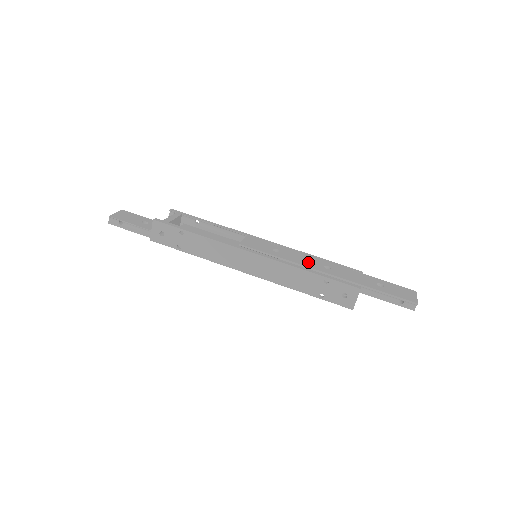
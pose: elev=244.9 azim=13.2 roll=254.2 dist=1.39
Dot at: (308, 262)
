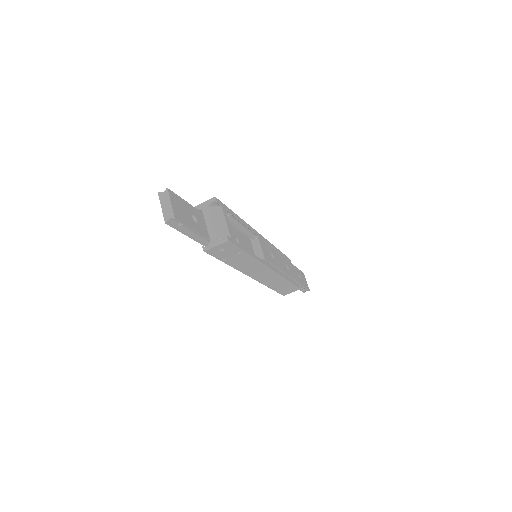
Dot at: (283, 265)
